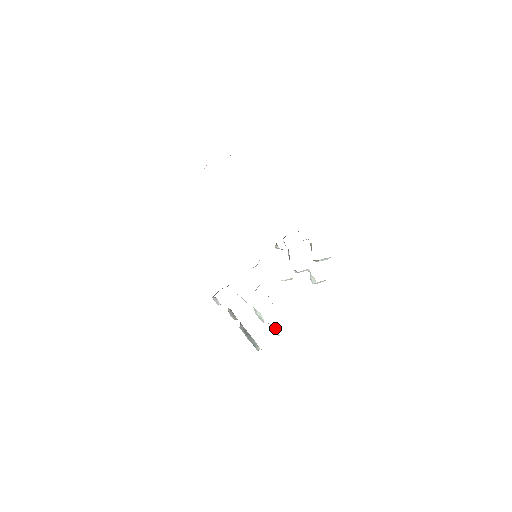
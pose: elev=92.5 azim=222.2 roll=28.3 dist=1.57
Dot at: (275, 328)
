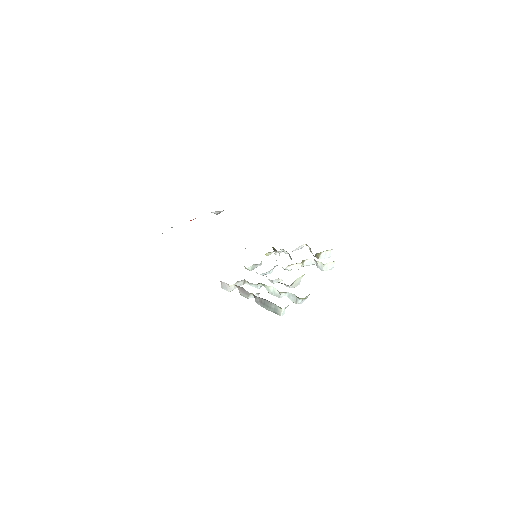
Dot at: (292, 294)
